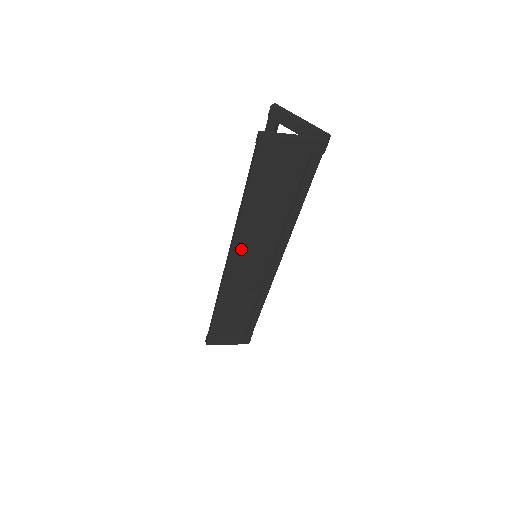
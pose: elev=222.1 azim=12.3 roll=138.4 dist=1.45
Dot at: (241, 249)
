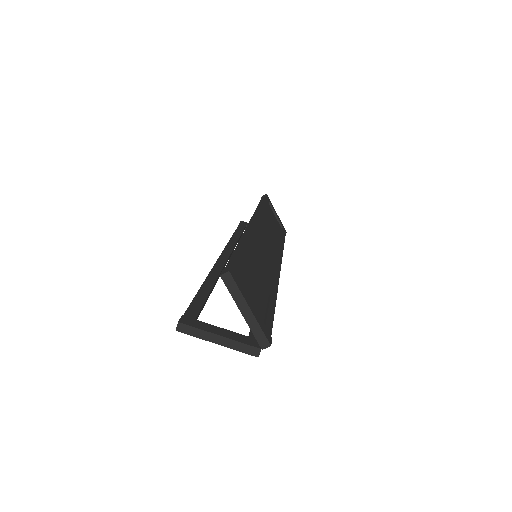
Dot at: occluded
